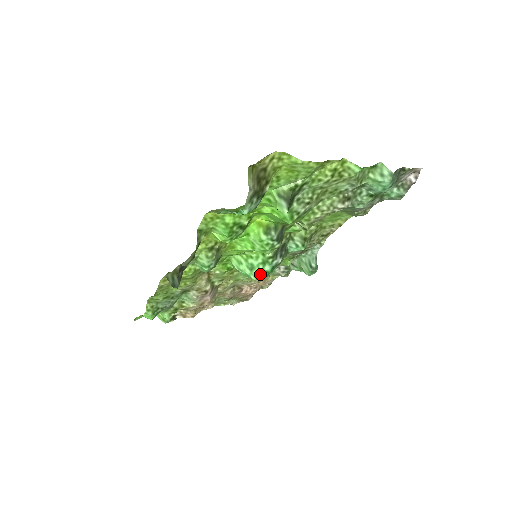
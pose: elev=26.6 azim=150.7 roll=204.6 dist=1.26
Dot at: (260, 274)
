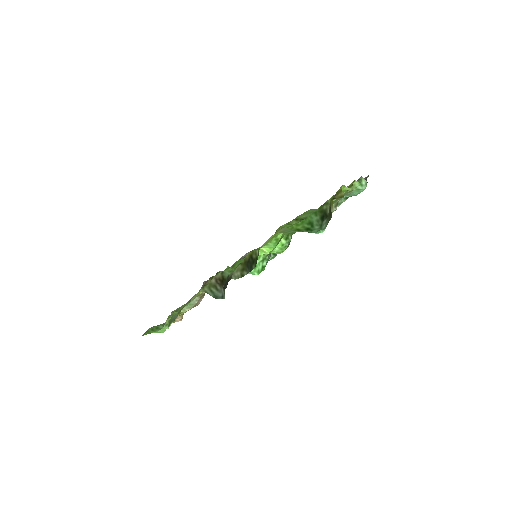
Dot at: (260, 270)
